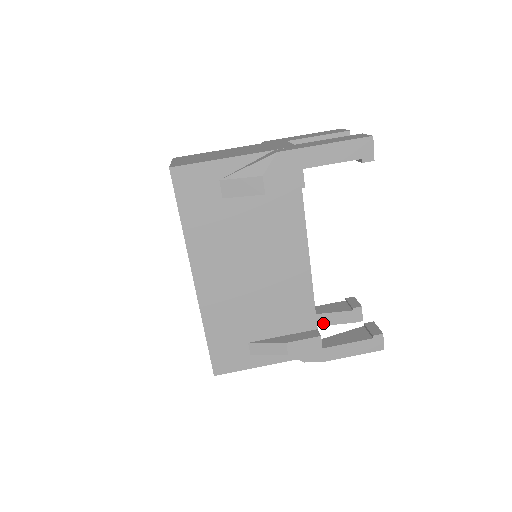
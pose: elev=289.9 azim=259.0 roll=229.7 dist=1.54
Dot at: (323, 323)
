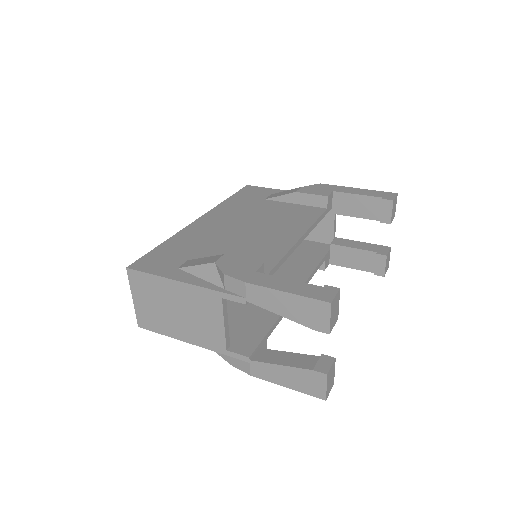
Dot at: (272, 361)
